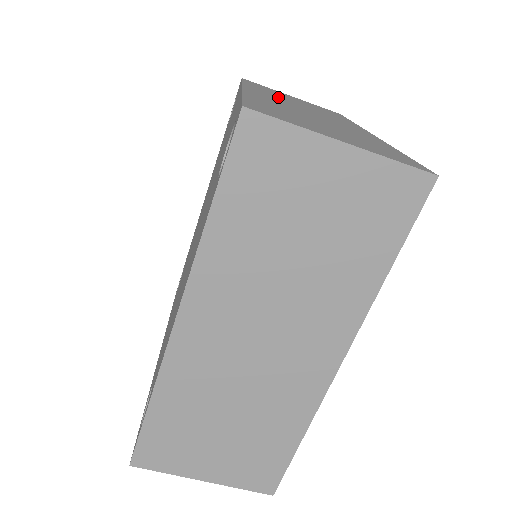
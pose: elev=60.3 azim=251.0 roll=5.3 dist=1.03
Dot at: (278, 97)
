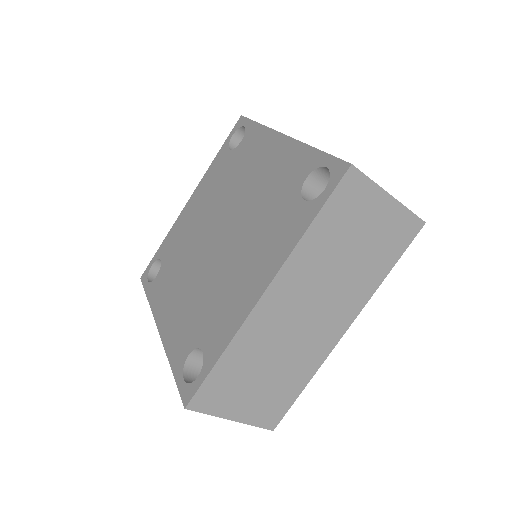
Dot at: occluded
